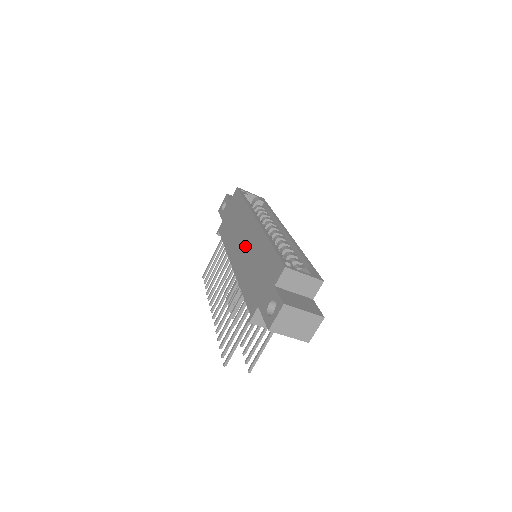
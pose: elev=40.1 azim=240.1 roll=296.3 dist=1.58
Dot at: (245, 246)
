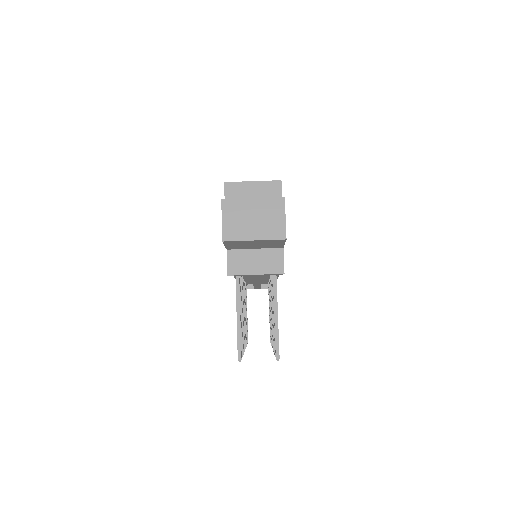
Dot at: occluded
